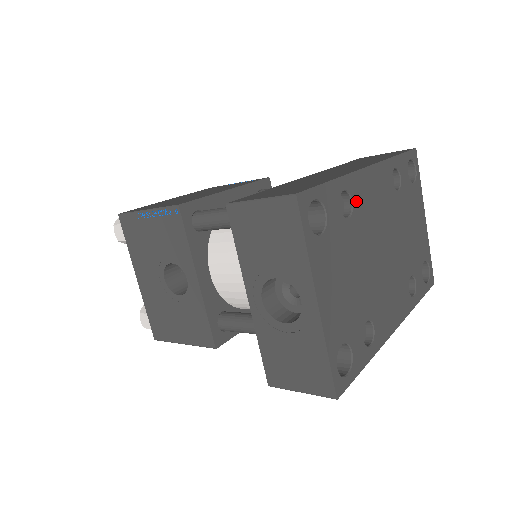
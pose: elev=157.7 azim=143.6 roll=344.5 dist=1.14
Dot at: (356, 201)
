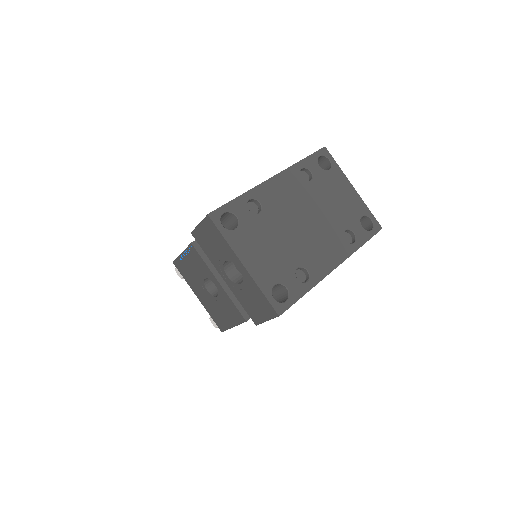
Dot at: (264, 202)
